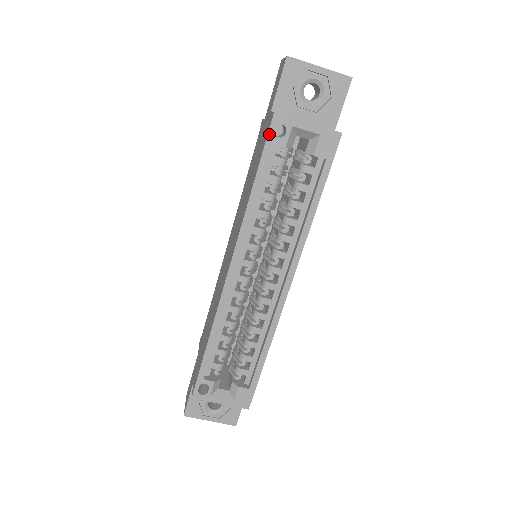
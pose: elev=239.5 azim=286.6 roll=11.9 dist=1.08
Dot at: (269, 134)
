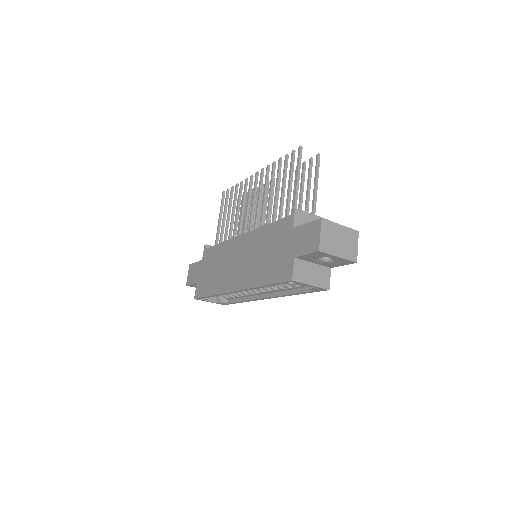
Dot at: (284, 282)
